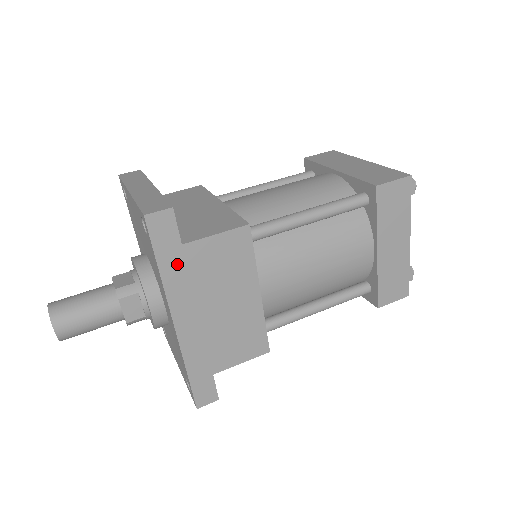
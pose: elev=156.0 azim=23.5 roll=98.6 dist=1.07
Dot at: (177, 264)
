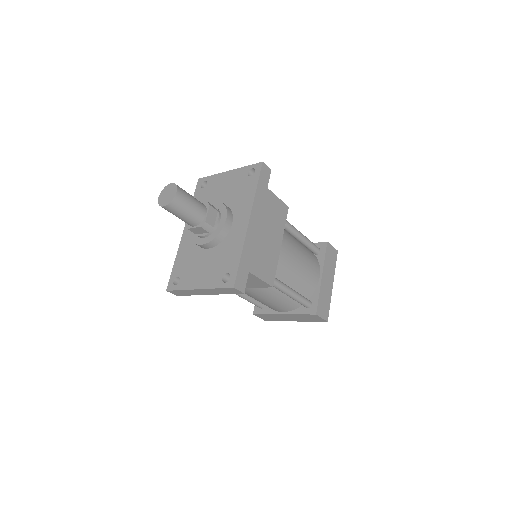
Dot at: (262, 194)
